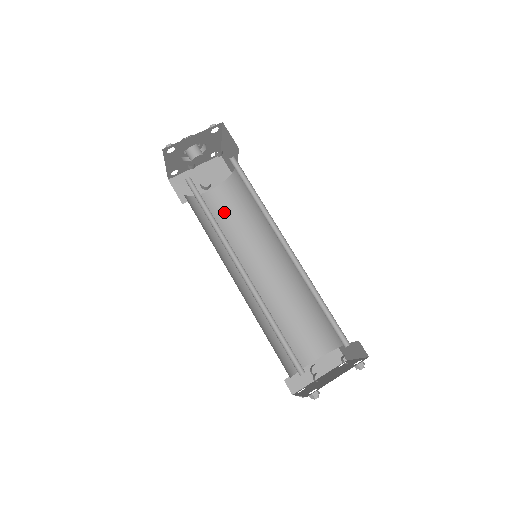
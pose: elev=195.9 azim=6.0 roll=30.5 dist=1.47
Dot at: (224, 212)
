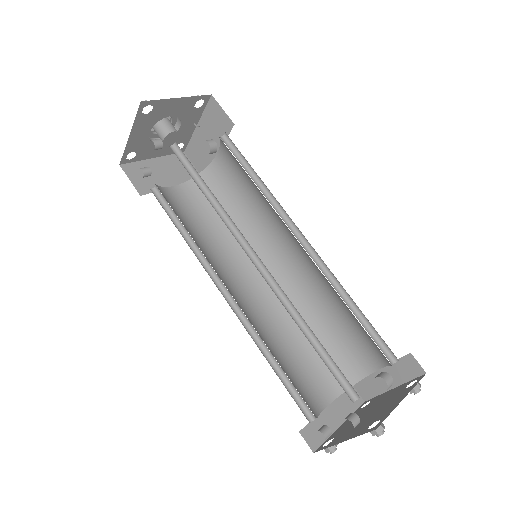
Dot at: (237, 179)
